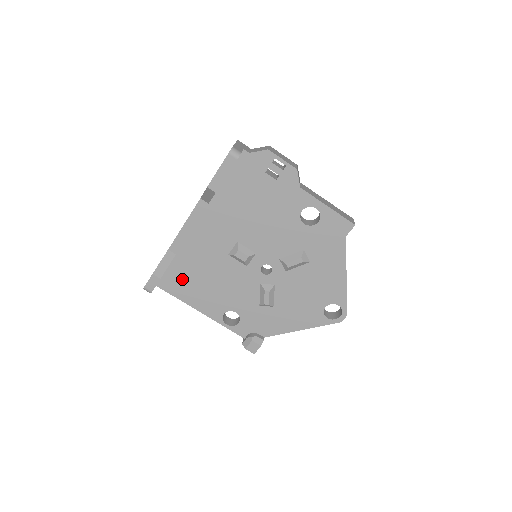
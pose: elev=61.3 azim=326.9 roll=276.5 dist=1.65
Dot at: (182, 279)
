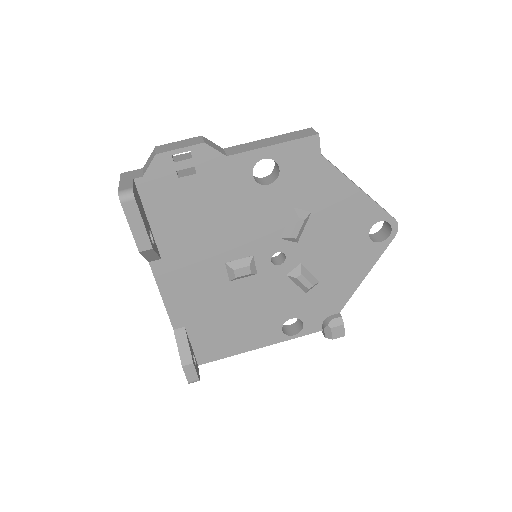
Dot at: (214, 339)
